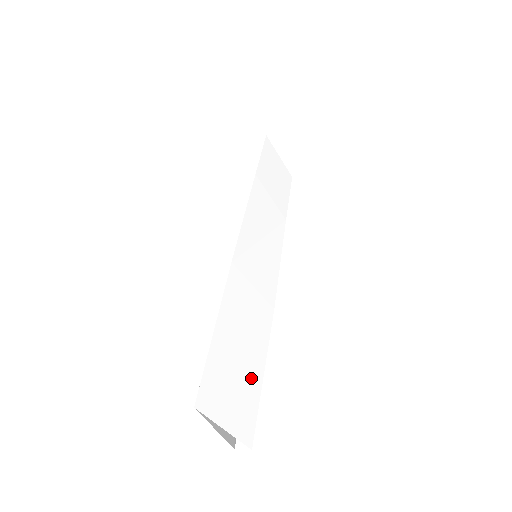
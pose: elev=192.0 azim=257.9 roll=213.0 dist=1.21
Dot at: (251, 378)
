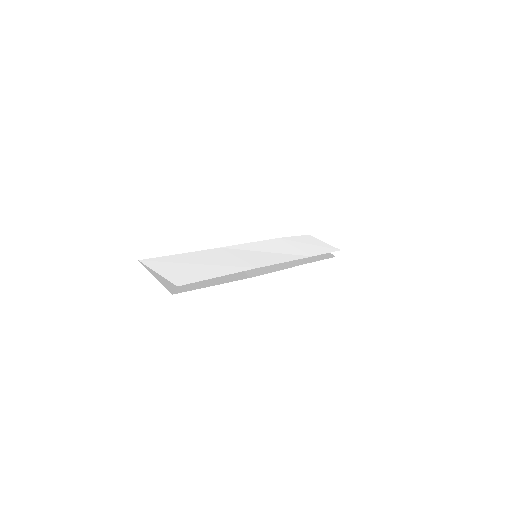
Dot at: (202, 273)
